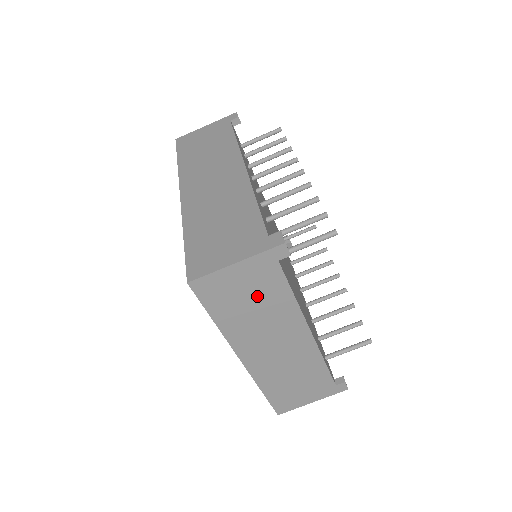
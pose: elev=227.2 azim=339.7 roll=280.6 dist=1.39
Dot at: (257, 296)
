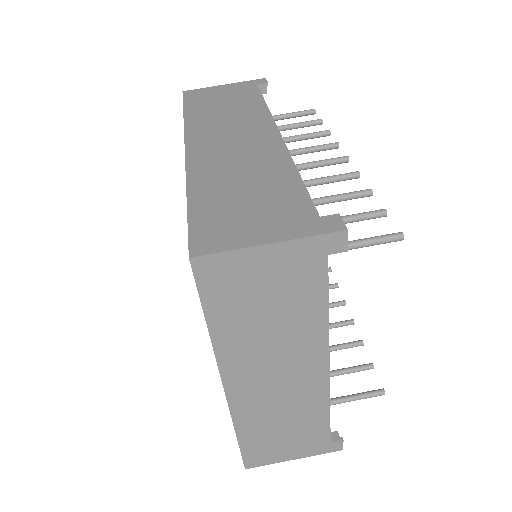
Dot at: (280, 301)
